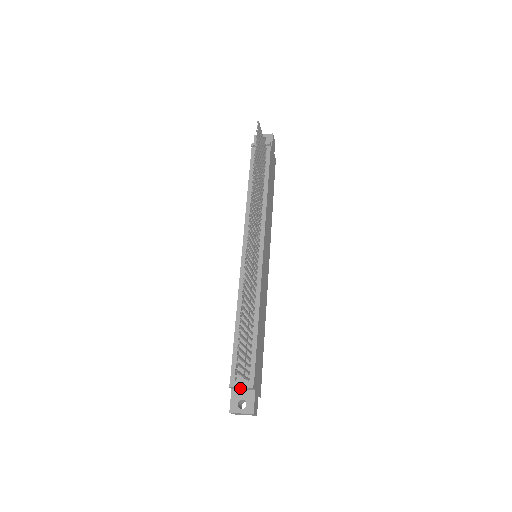
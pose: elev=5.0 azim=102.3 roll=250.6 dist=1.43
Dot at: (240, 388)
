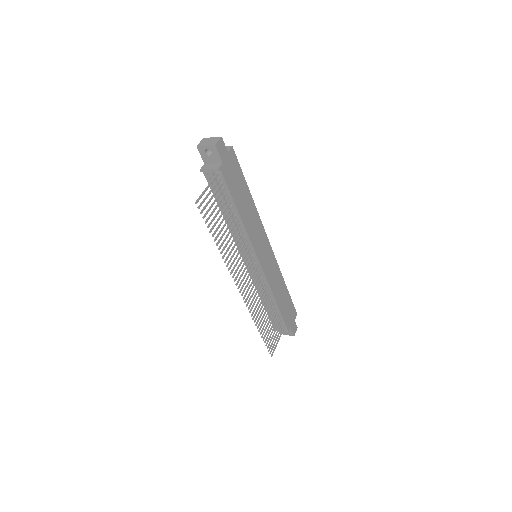
Dot at: occluded
